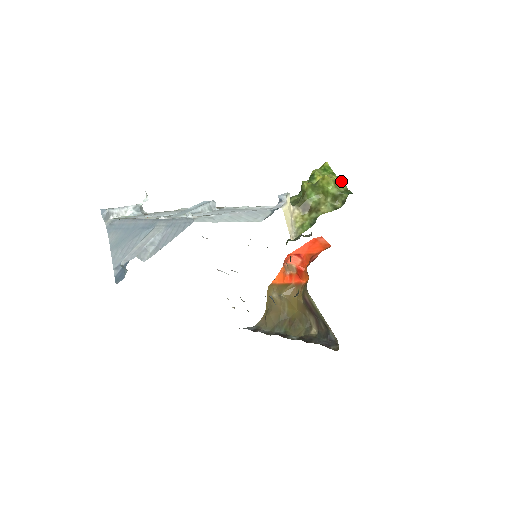
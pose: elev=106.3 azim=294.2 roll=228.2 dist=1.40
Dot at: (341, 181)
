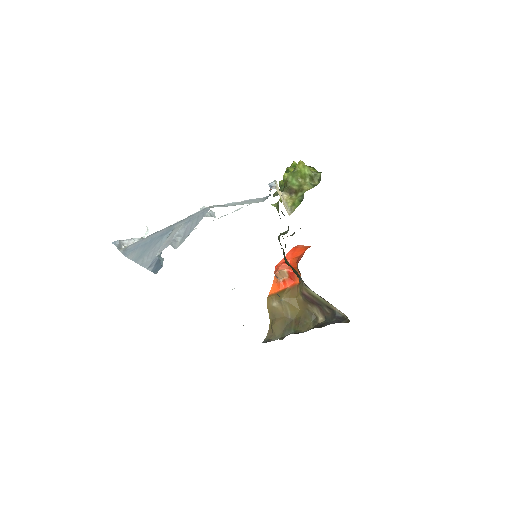
Dot at: (311, 168)
